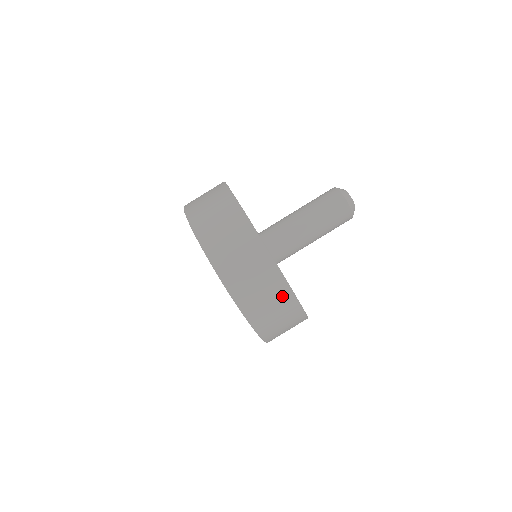
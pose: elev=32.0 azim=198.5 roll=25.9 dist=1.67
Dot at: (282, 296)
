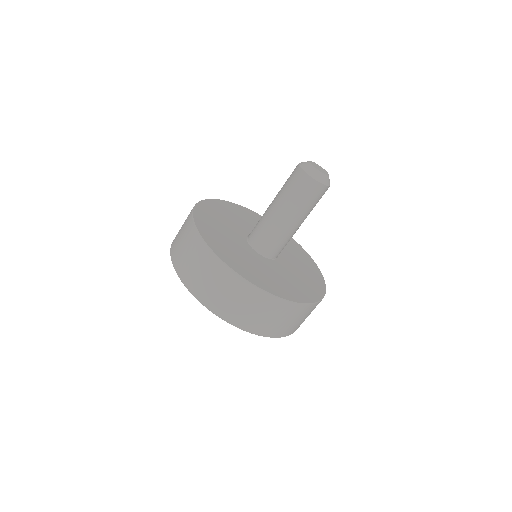
Dot at: (225, 278)
